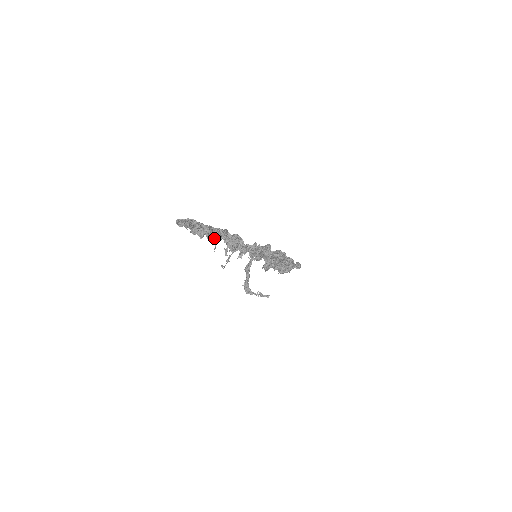
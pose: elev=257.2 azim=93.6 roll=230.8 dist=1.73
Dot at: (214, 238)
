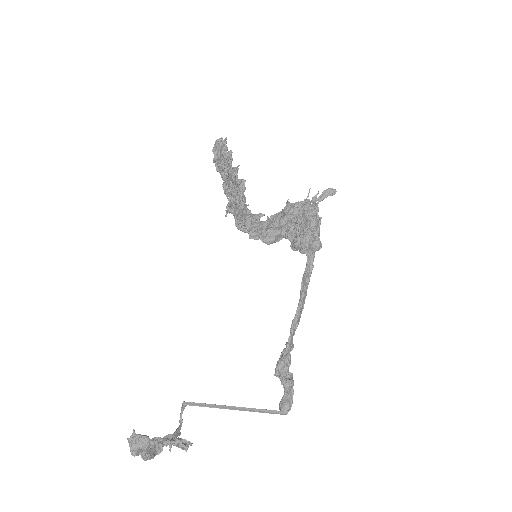
Dot at: (230, 190)
